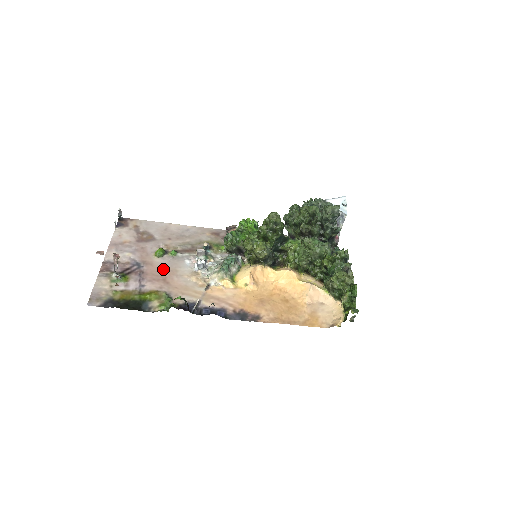
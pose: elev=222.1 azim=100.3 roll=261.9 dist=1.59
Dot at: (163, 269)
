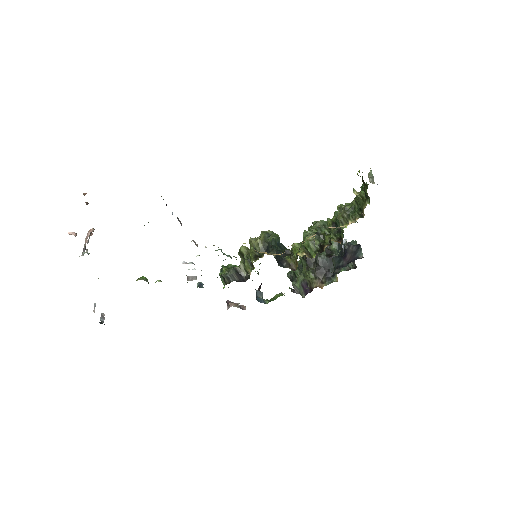
Dot at: occluded
